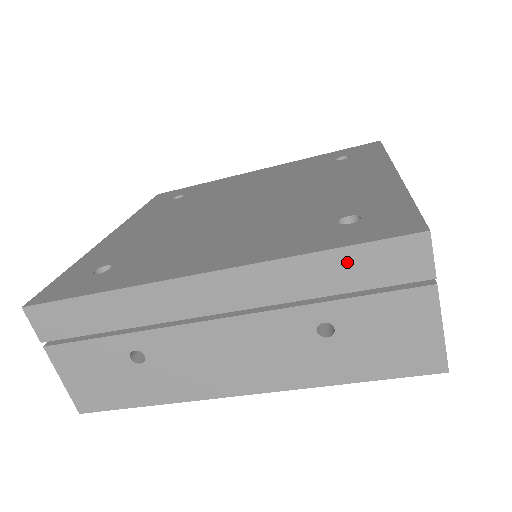
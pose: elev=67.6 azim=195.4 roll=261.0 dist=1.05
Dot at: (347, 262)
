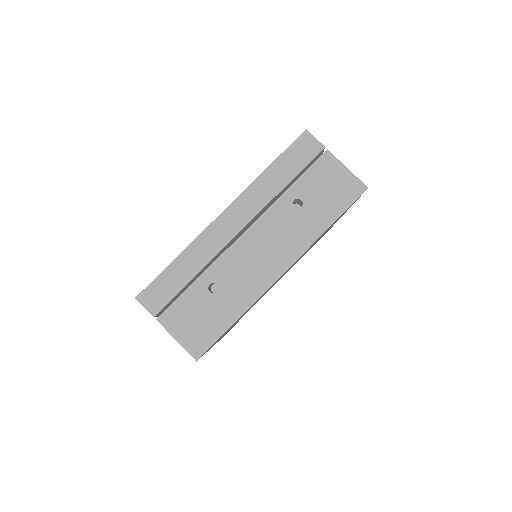
Dot at: (283, 164)
